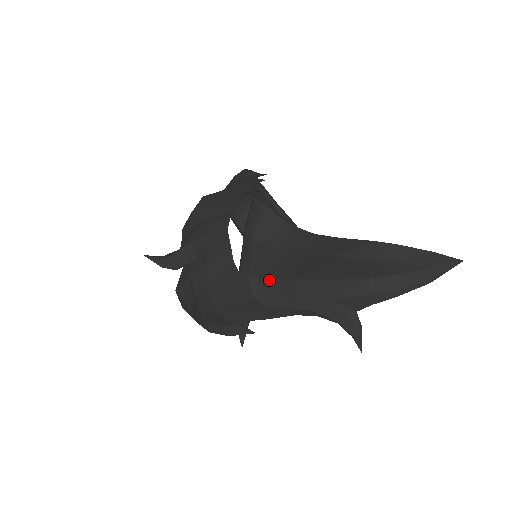
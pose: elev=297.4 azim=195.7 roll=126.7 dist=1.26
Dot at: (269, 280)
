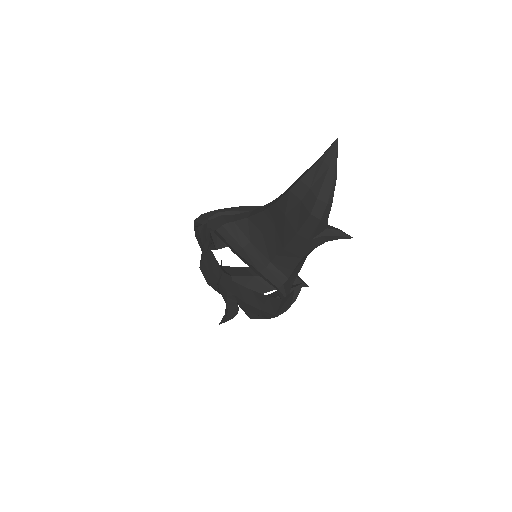
Dot at: (276, 259)
